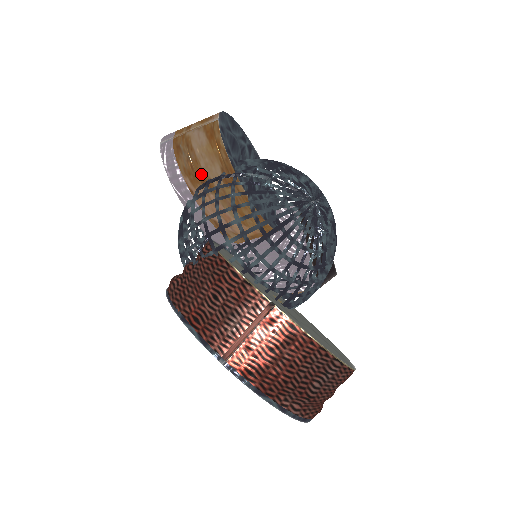
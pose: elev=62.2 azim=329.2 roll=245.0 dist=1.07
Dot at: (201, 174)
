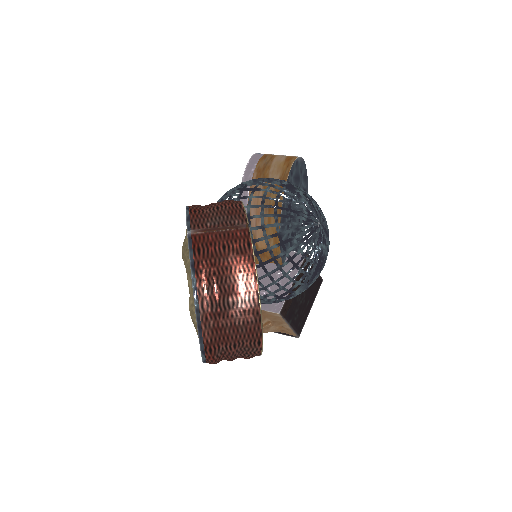
Dot at: (266, 175)
